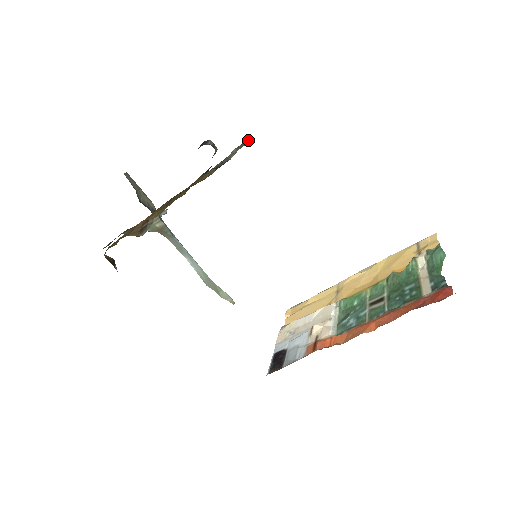
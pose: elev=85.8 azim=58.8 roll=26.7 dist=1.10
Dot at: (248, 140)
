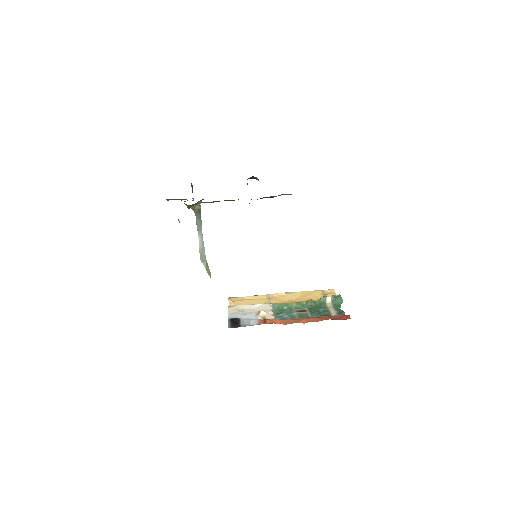
Dot at: (291, 194)
